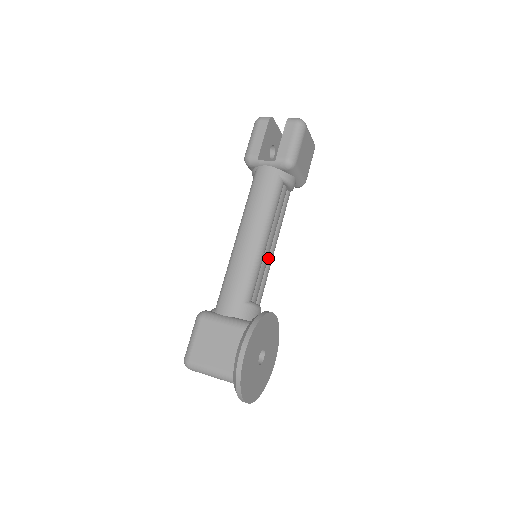
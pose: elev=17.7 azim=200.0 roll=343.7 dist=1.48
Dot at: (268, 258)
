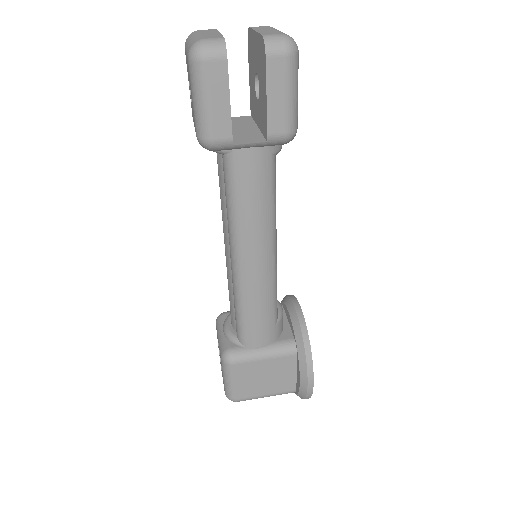
Dot at: occluded
